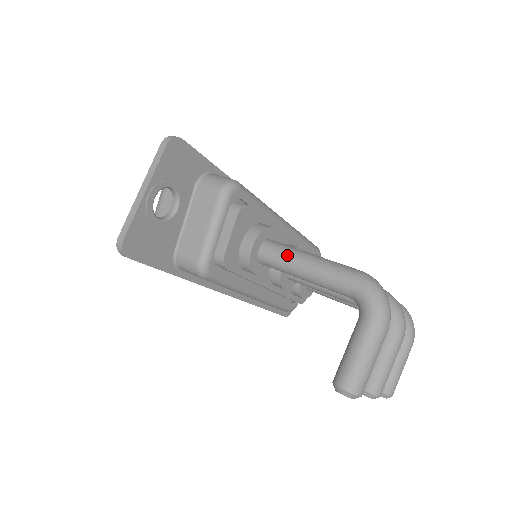
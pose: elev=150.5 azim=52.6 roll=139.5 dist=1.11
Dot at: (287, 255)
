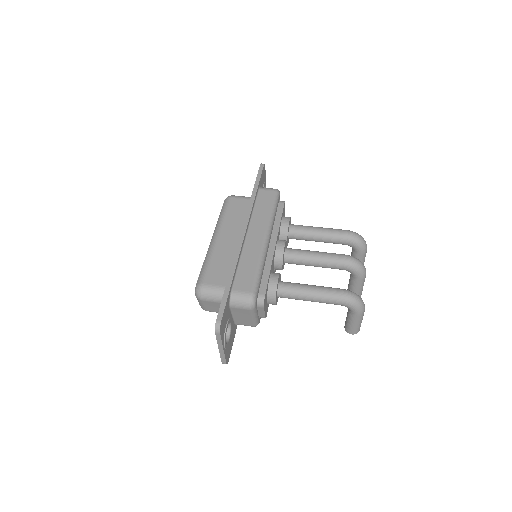
Dot at: (297, 297)
